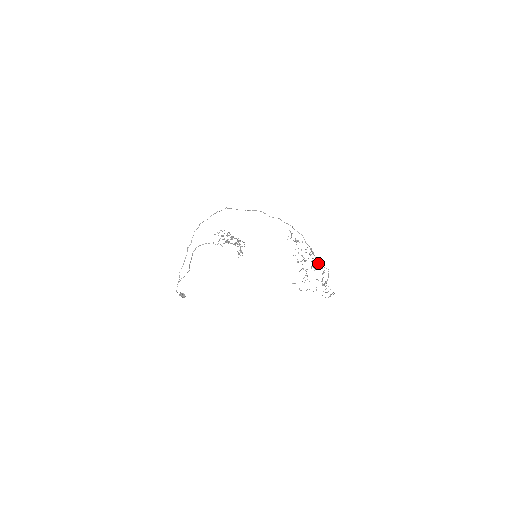
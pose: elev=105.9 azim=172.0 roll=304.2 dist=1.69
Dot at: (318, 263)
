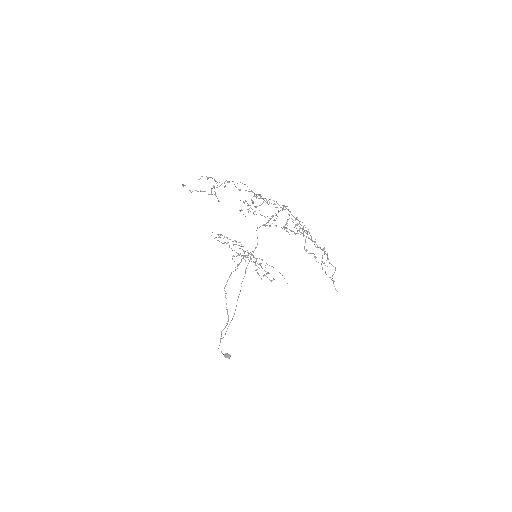
Dot at: occluded
